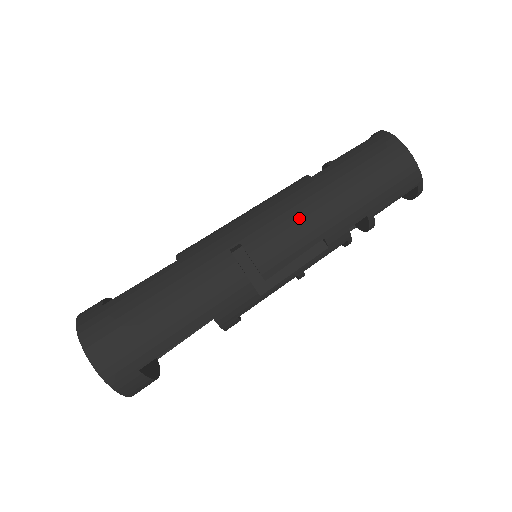
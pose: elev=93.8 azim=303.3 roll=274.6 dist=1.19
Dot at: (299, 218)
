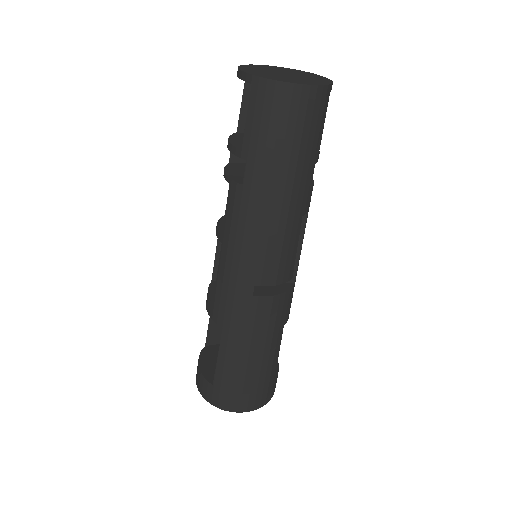
Dot at: (275, 231)
